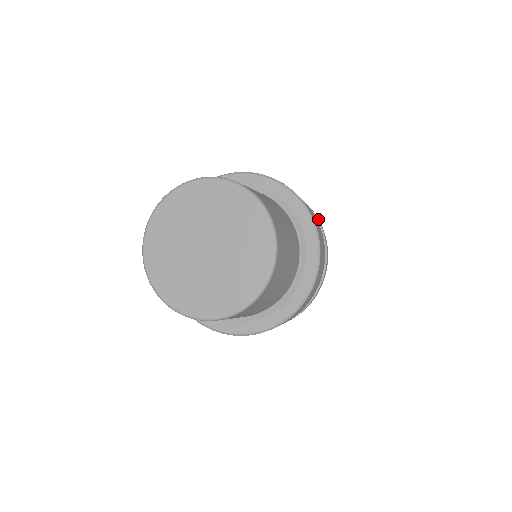
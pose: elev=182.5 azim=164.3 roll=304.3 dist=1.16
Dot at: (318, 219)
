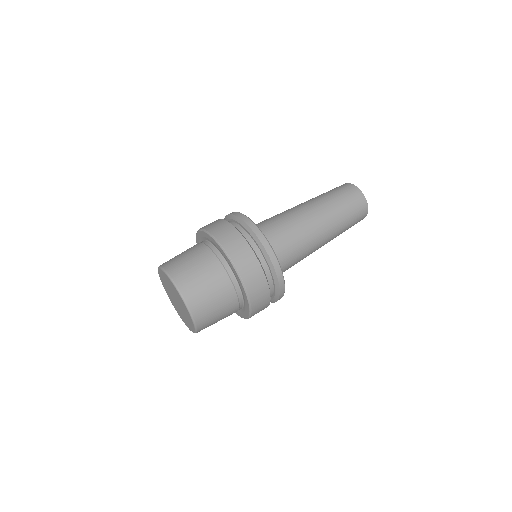
Dot at: (261, 236)
